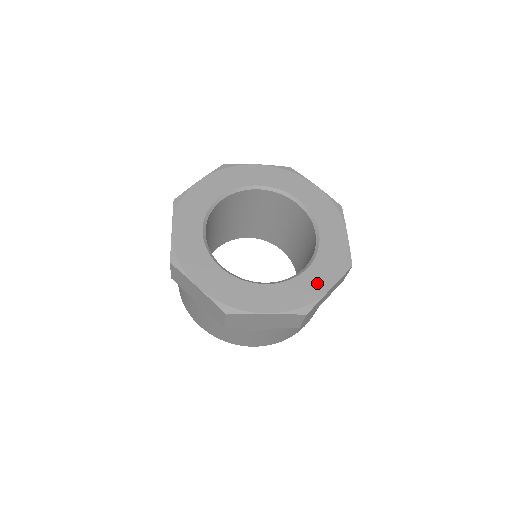
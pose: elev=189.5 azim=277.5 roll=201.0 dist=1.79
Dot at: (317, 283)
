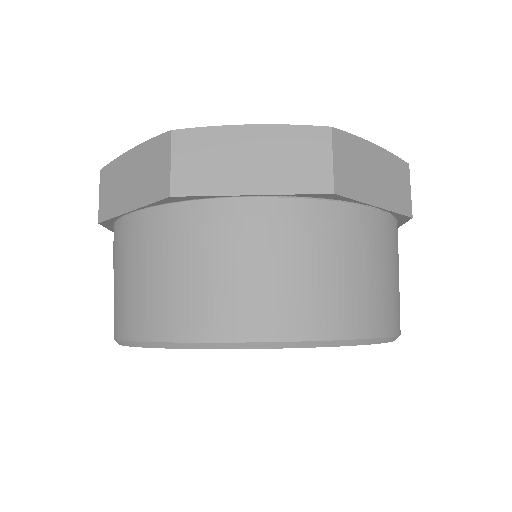
Dot at: occluded
